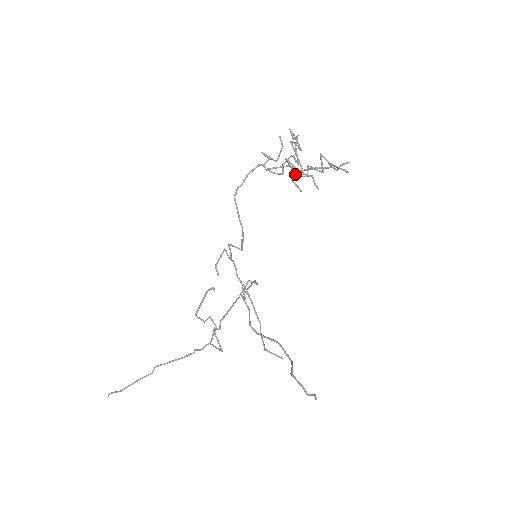
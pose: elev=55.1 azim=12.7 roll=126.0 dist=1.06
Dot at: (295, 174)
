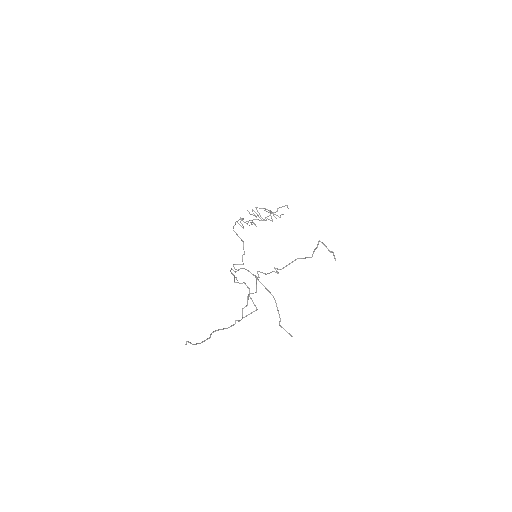
Dot at: (261, 217)
